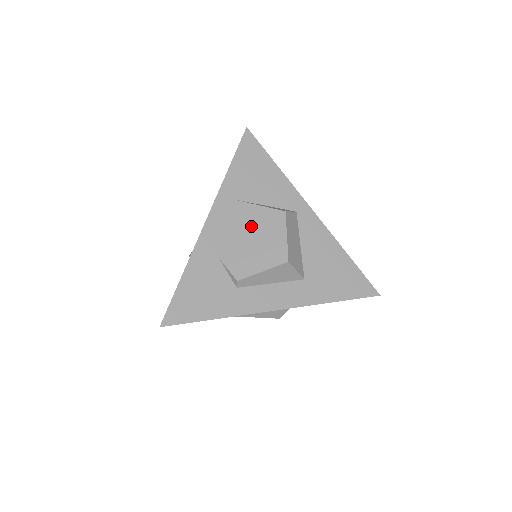
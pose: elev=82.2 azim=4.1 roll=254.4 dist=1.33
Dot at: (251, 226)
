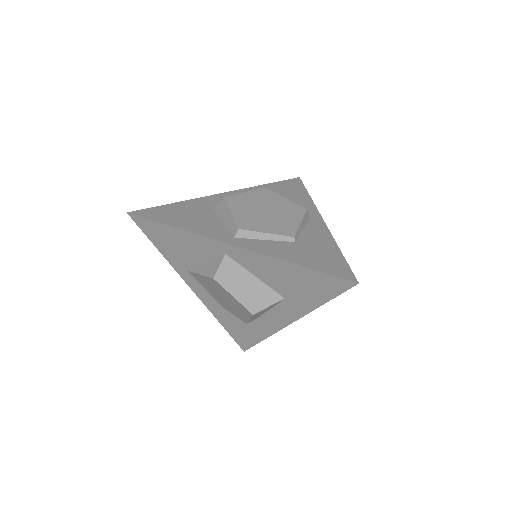
Dot at: (213, 289)
